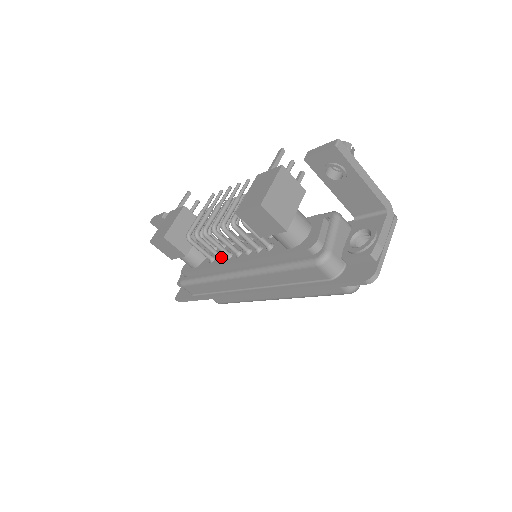
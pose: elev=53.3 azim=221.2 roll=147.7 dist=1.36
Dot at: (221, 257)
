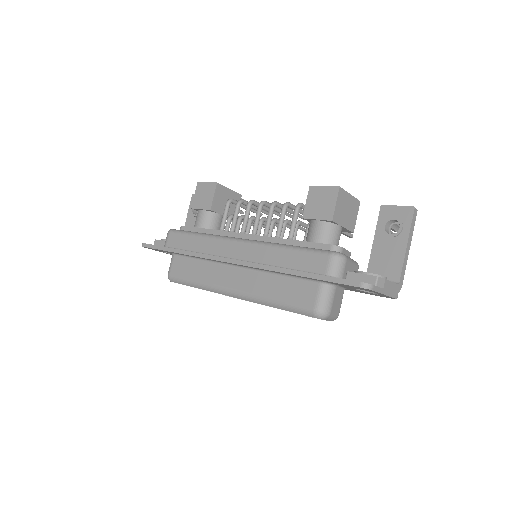
Dot at: occluded
